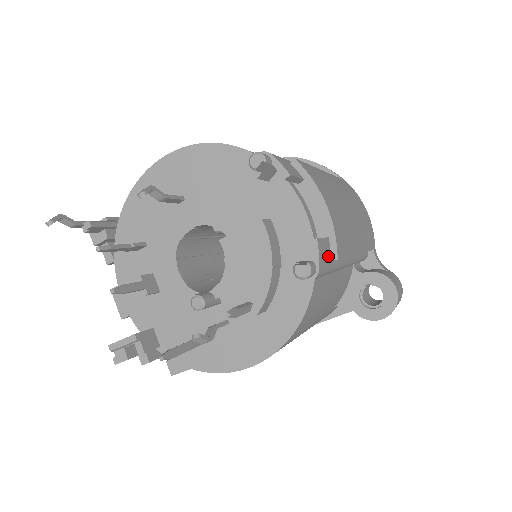
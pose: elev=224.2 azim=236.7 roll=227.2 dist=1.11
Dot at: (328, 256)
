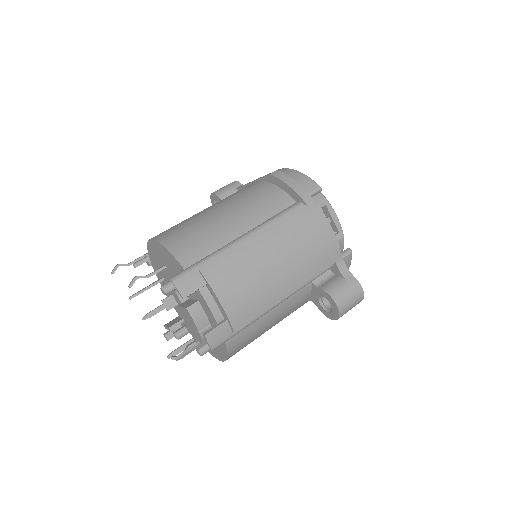
Dot at: (226, 332)
